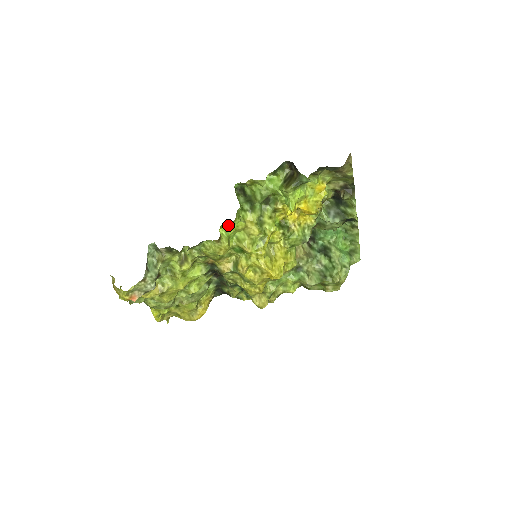
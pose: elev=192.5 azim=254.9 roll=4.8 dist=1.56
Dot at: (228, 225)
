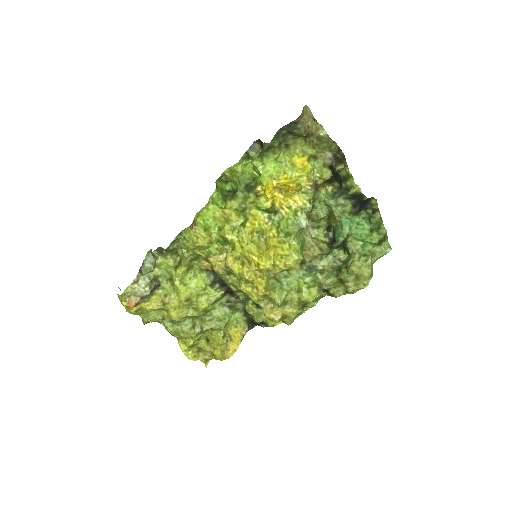
Dot at: (204, 213)
